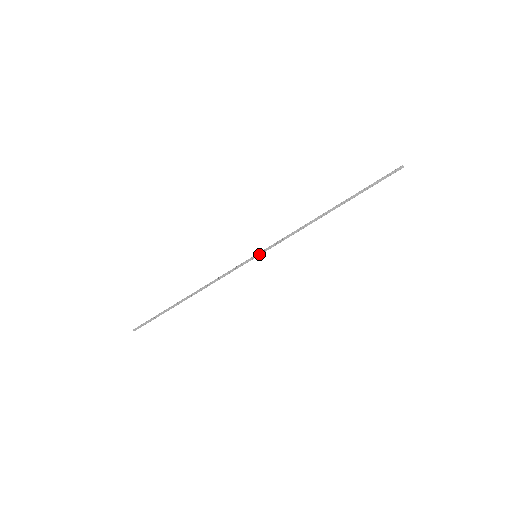
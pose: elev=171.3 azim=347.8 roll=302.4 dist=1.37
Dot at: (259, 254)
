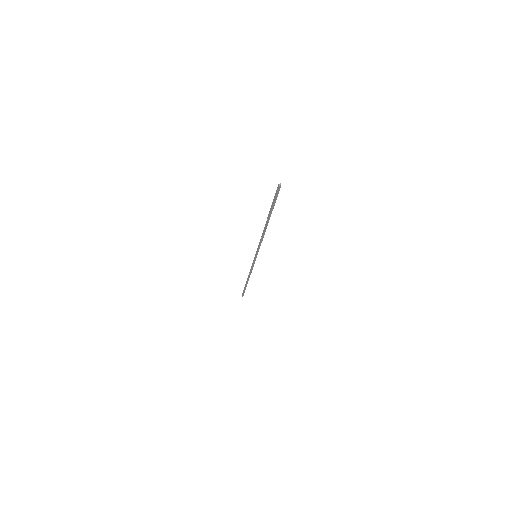
Dot at: (256, 255)
